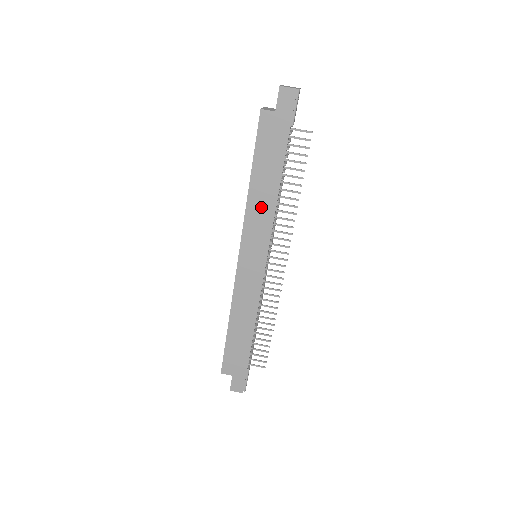
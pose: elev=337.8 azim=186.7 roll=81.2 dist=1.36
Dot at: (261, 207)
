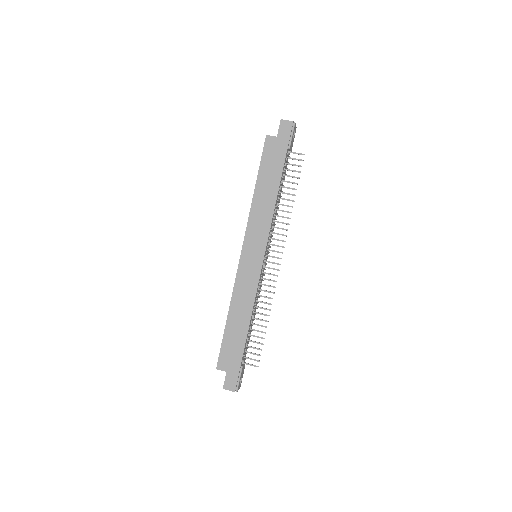
Dot at: (262, 209)
